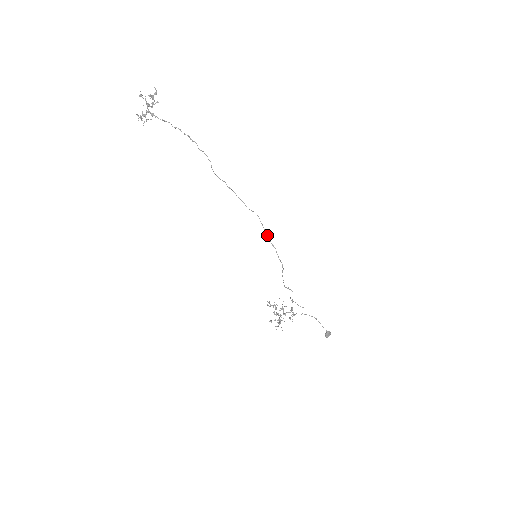
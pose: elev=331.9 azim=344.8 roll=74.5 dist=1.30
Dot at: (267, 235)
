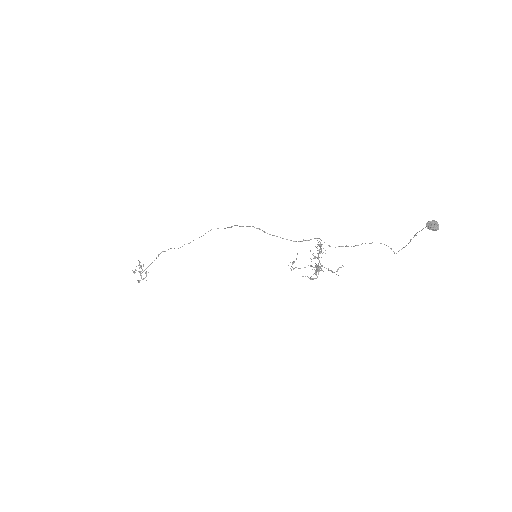
Dot at: occluded
